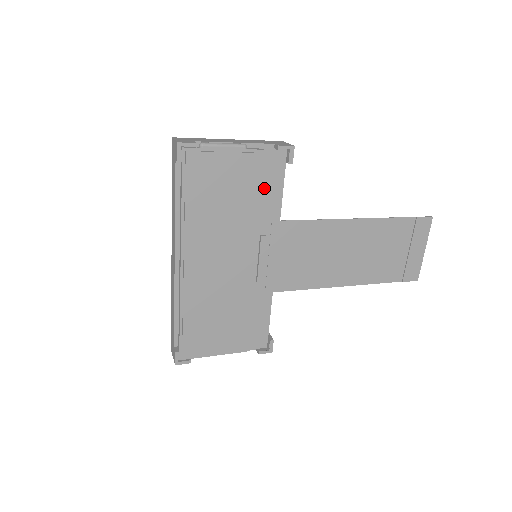
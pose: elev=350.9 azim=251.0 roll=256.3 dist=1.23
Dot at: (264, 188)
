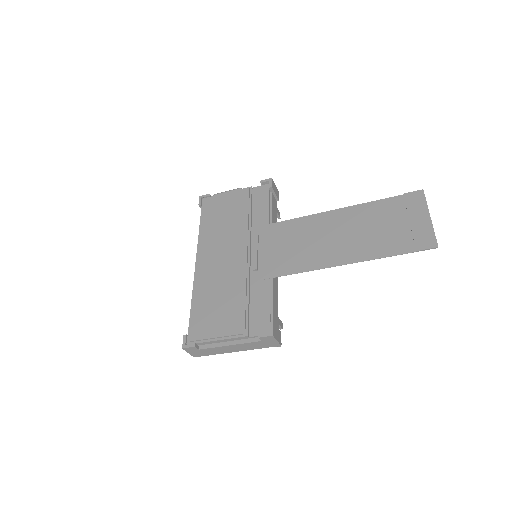
Dot at: (255, 208)
